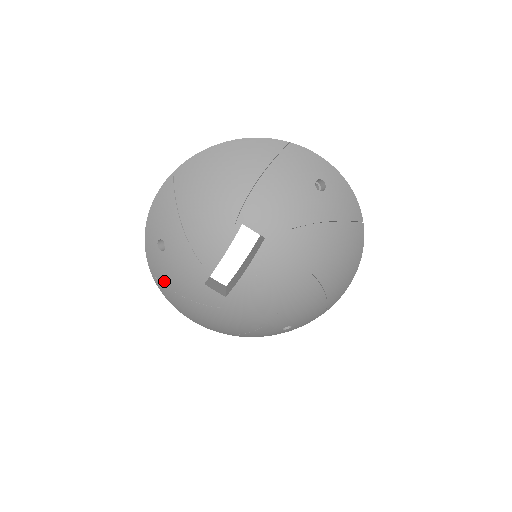
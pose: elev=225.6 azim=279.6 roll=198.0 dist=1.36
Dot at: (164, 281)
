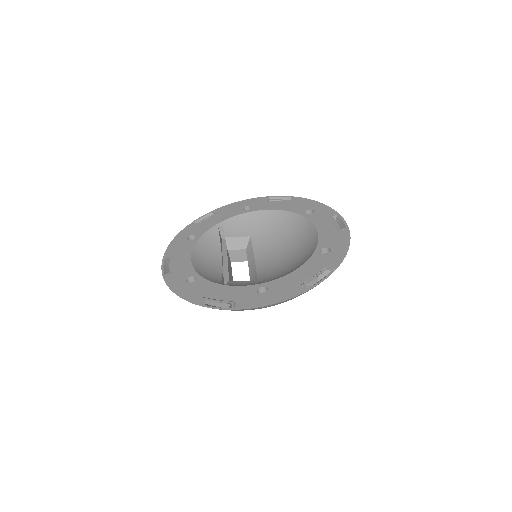
Dot at: occluded
